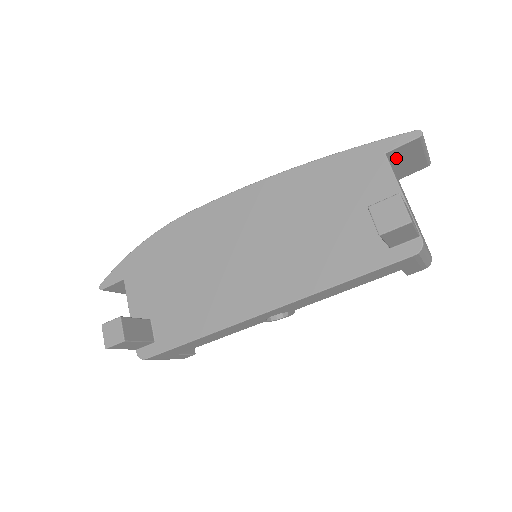
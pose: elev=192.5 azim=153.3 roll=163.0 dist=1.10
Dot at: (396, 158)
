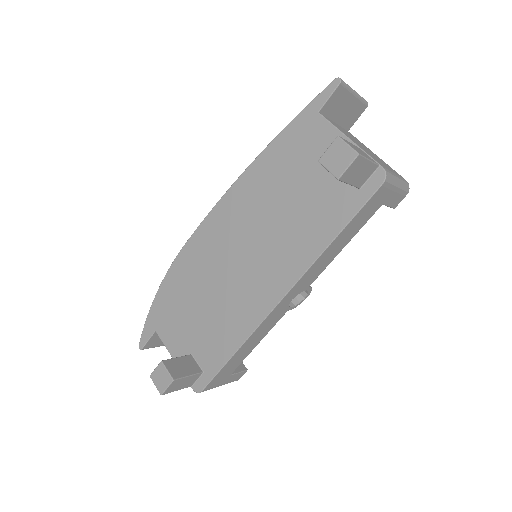
Dot at: (331, 112)
